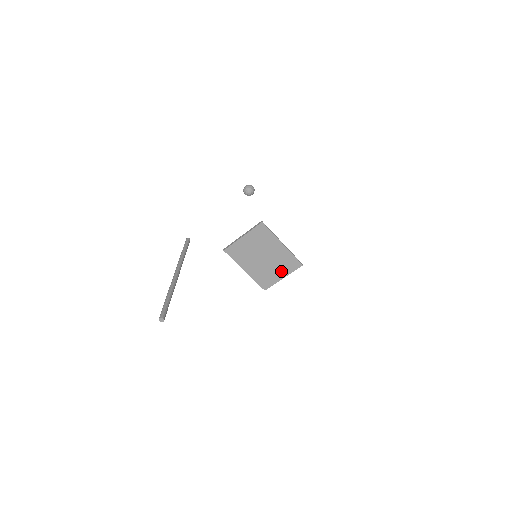
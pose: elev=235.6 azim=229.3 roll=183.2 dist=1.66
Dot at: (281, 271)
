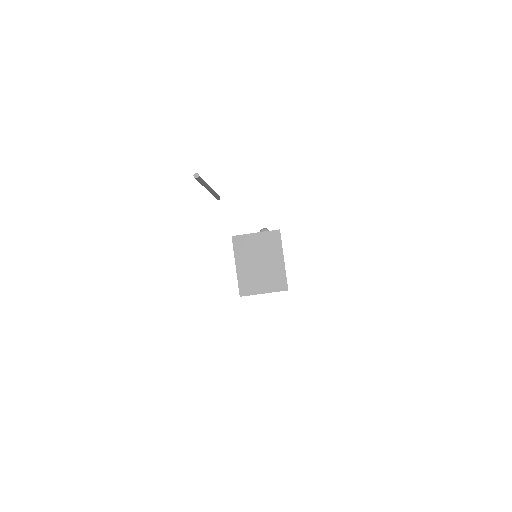
Dot at: (267, 285)
